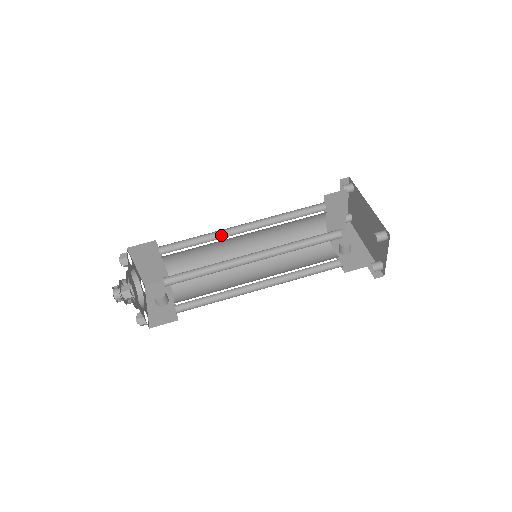
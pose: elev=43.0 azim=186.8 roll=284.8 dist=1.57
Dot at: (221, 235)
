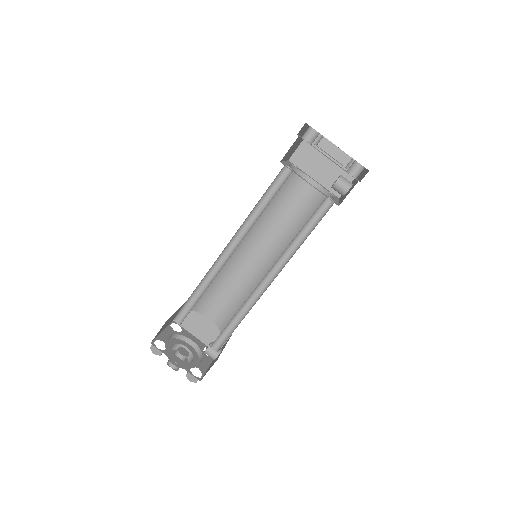
Dot at: occluded
